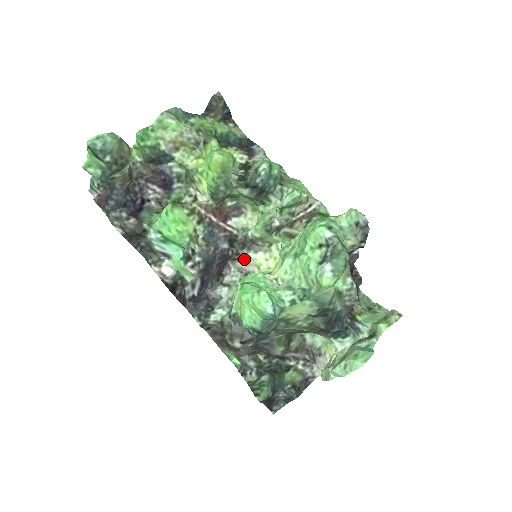
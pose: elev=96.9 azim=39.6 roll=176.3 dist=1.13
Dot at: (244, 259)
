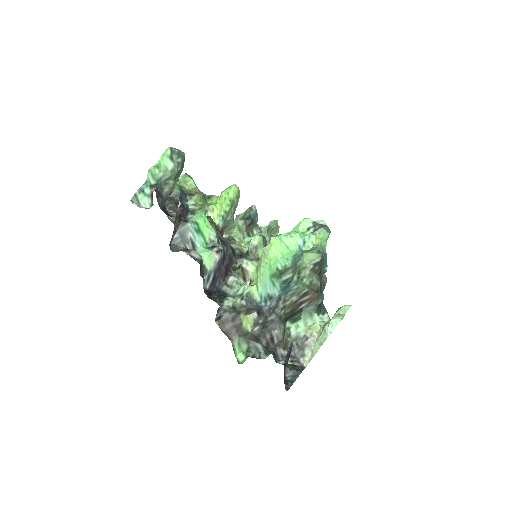
Dot at: (241, 268)
